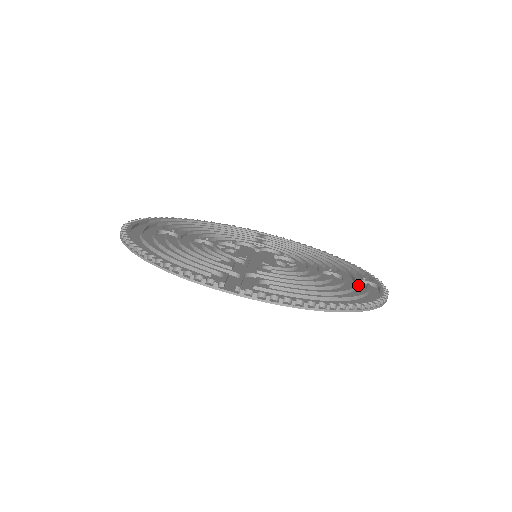
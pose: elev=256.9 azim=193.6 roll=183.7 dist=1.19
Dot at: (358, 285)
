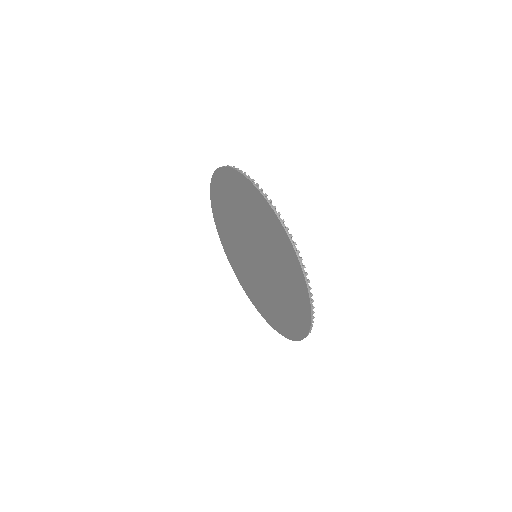
Dot at: (290, 262)
